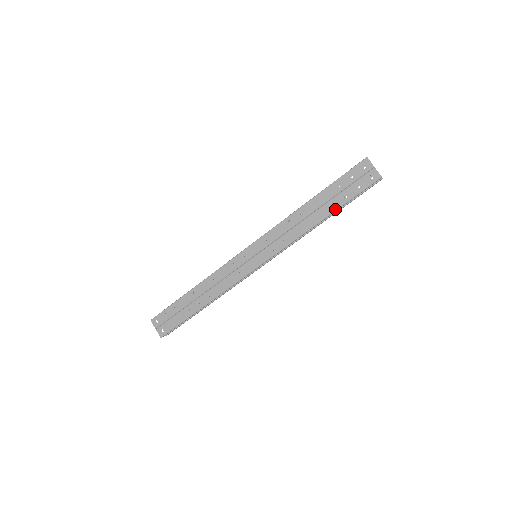
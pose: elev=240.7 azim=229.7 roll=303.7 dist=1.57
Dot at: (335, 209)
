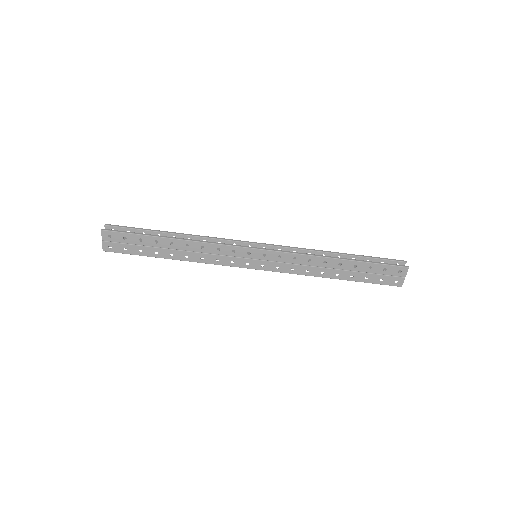
Dot at: (351, 280)
